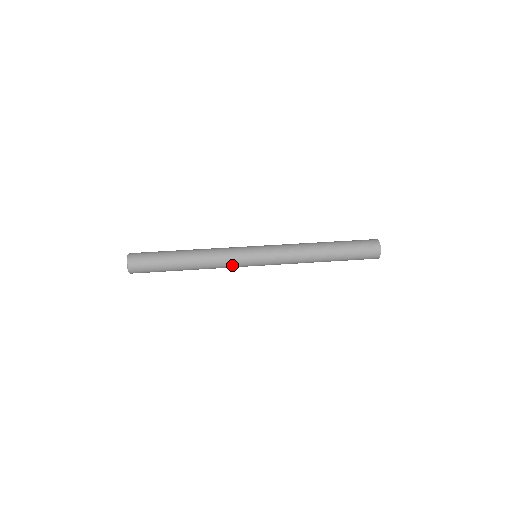
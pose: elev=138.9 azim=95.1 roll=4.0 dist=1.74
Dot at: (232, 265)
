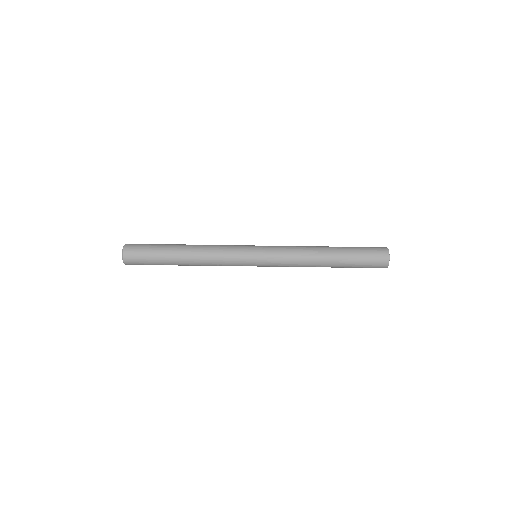
Dot at: occluded
